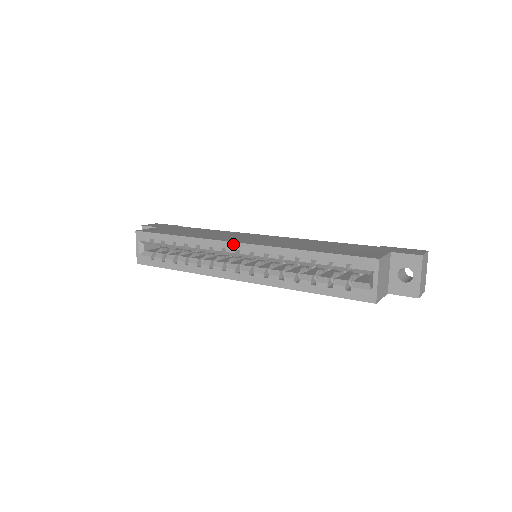
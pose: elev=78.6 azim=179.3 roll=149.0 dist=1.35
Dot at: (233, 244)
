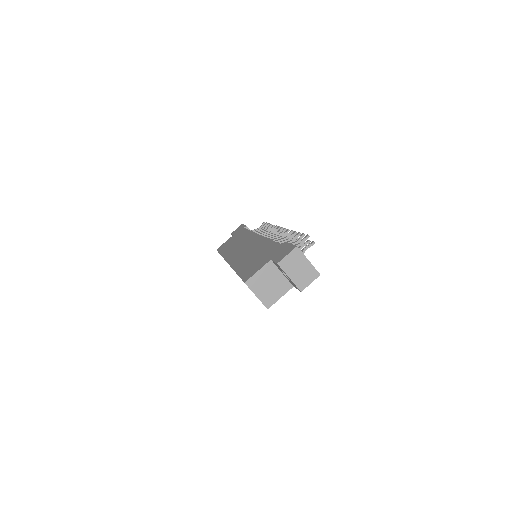
Dot at: occluded
